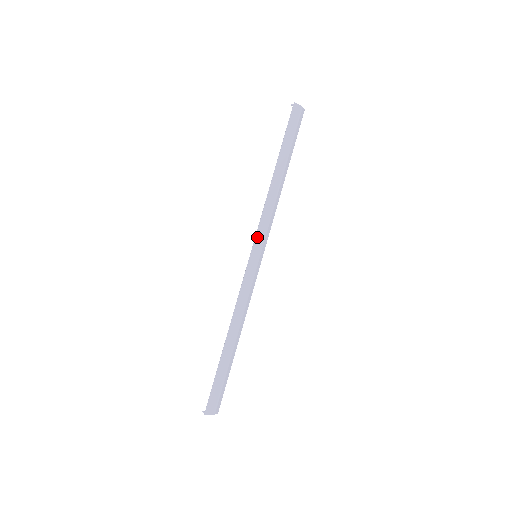
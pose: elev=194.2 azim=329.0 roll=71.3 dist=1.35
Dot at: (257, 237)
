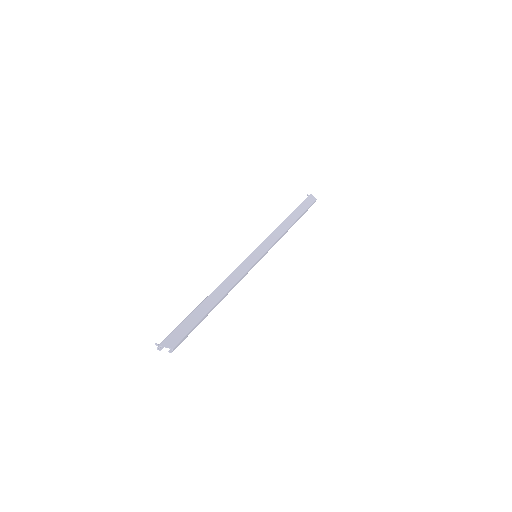
Dot at: (262, 245)
